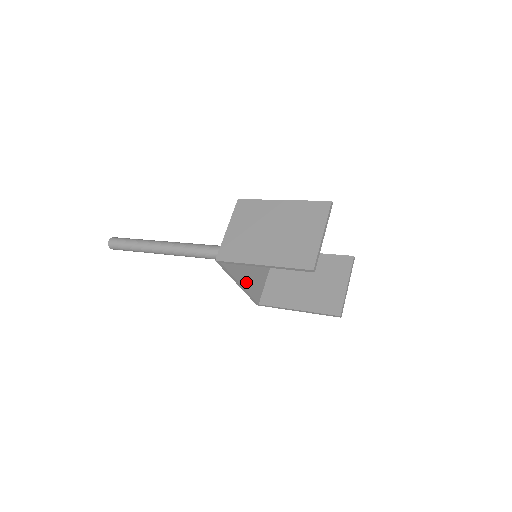
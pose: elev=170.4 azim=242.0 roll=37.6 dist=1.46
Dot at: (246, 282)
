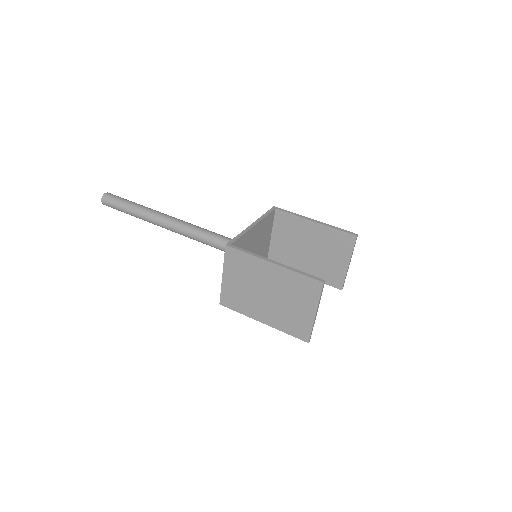
Dot at: occluded
